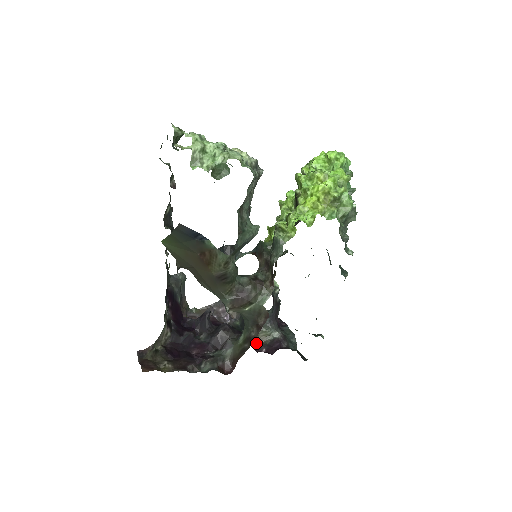
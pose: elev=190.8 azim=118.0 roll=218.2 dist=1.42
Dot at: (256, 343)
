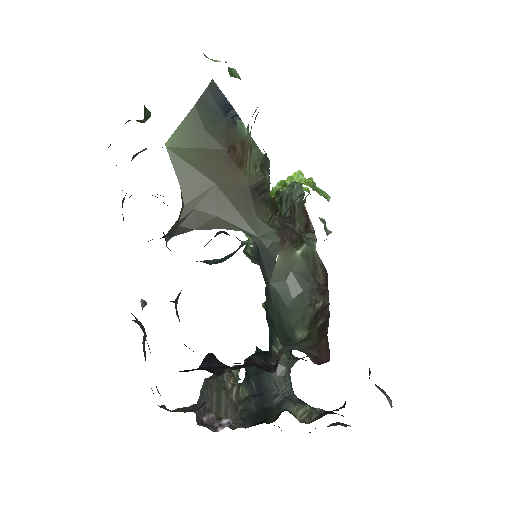
Dot at: occluded
